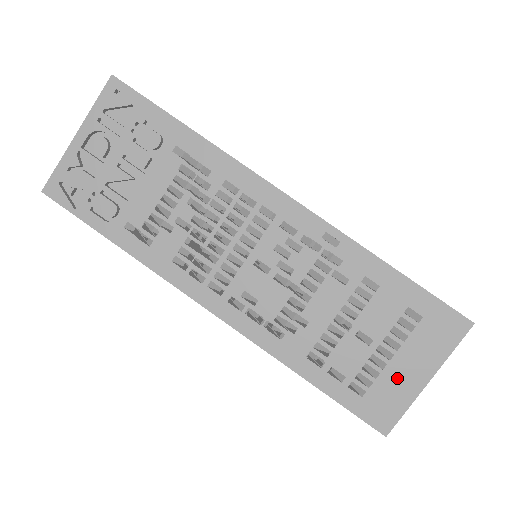
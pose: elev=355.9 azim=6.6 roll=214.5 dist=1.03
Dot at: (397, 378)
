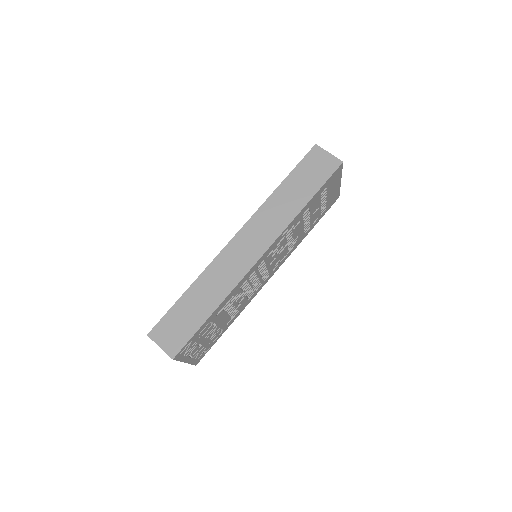
Dot at: (332, 195)
